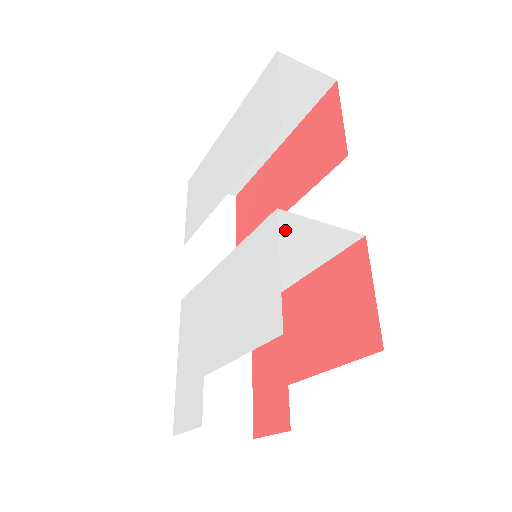
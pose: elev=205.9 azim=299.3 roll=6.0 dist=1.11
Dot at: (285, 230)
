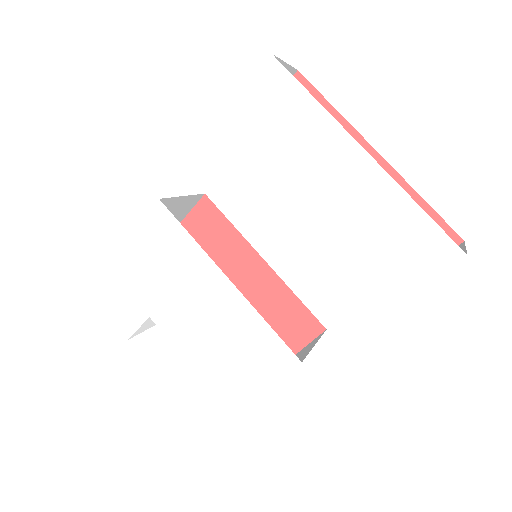
Dot at: occluded
